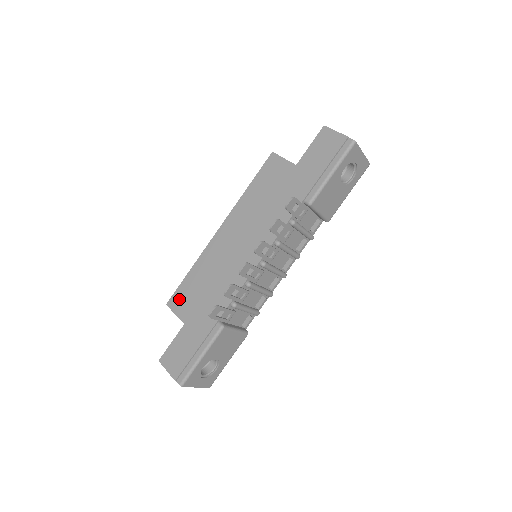
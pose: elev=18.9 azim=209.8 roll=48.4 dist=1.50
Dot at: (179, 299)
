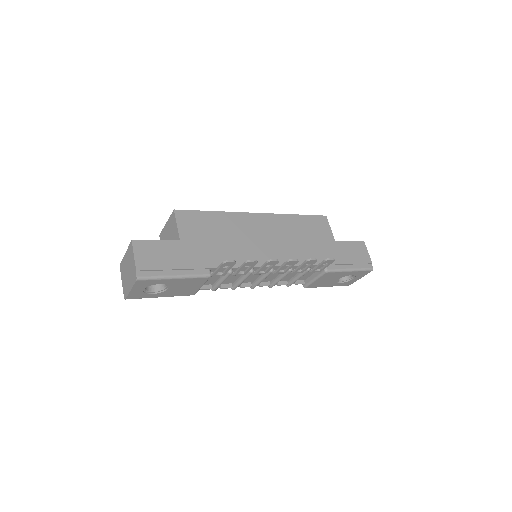
Dot at: (190, 219)
